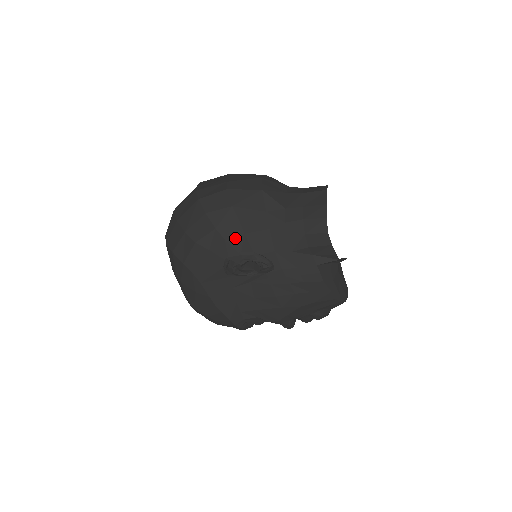
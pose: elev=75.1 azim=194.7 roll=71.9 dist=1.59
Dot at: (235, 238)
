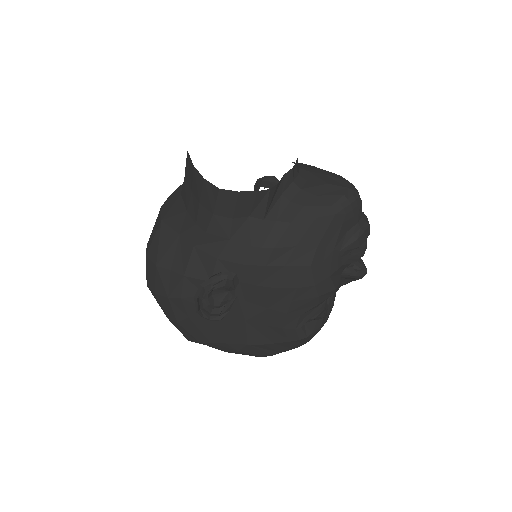
Dot at: (184, 288)
